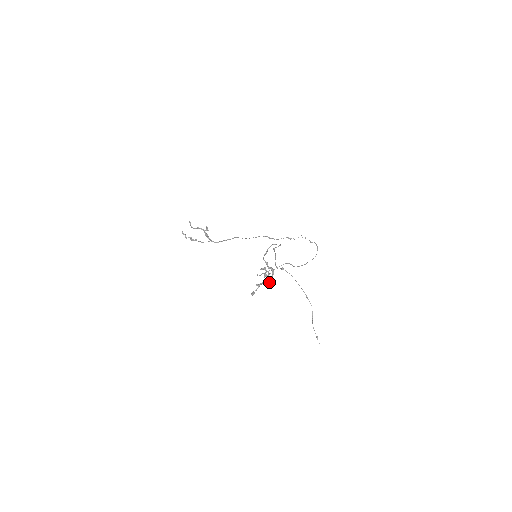
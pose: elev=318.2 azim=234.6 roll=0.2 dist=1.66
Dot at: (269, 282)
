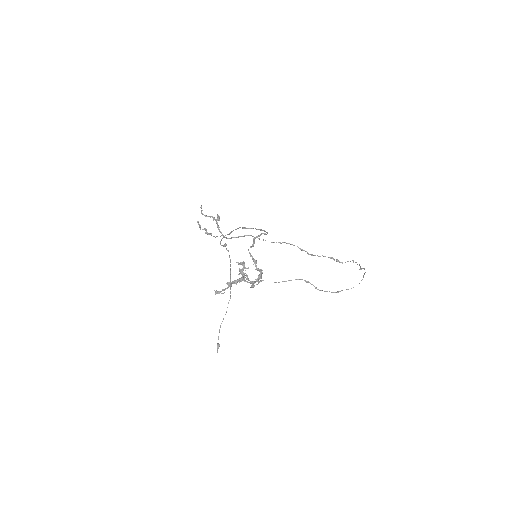
Dot at: (251, 286)
